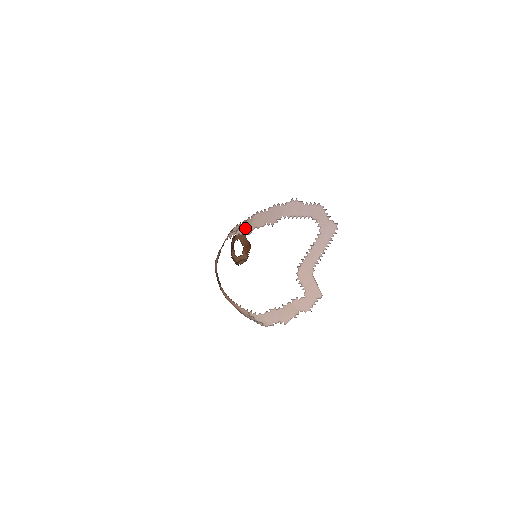
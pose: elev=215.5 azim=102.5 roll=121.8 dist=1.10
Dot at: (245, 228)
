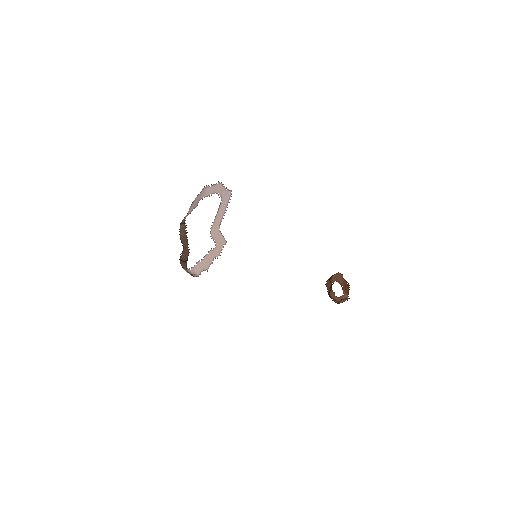
Dot at: (185, 217)
